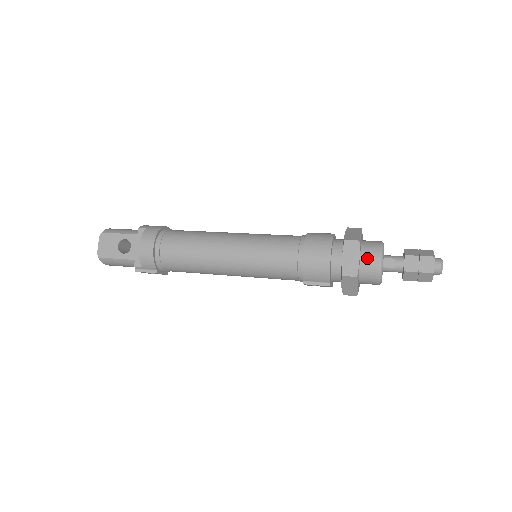
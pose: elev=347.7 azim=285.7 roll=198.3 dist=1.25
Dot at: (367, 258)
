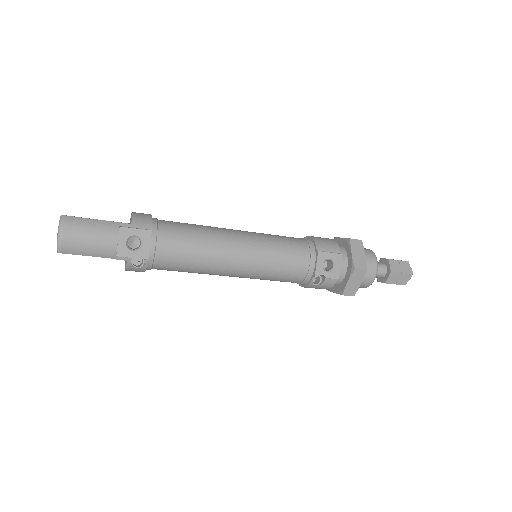
Dot at: occluded
